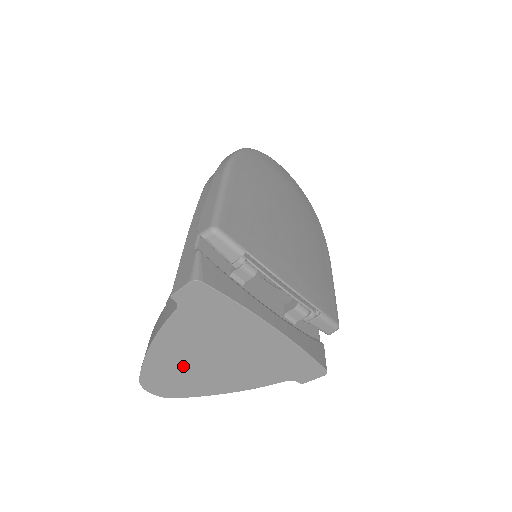
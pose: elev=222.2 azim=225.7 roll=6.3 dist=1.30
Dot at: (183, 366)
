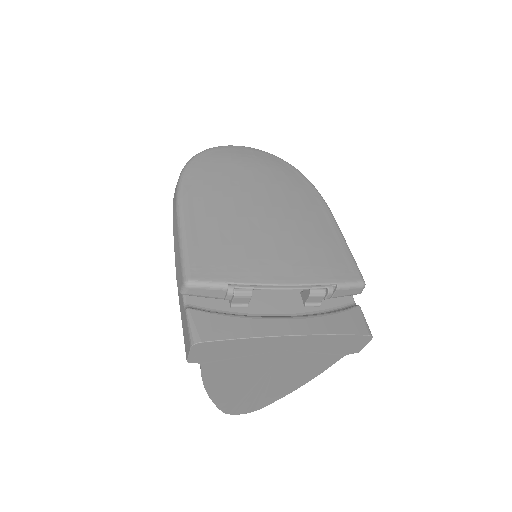
Dot at: (246, 390)
